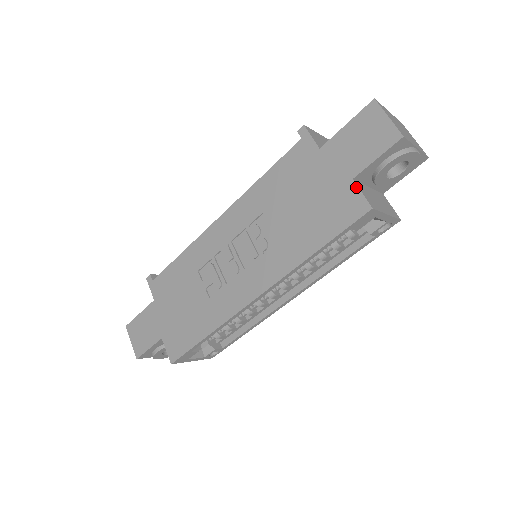
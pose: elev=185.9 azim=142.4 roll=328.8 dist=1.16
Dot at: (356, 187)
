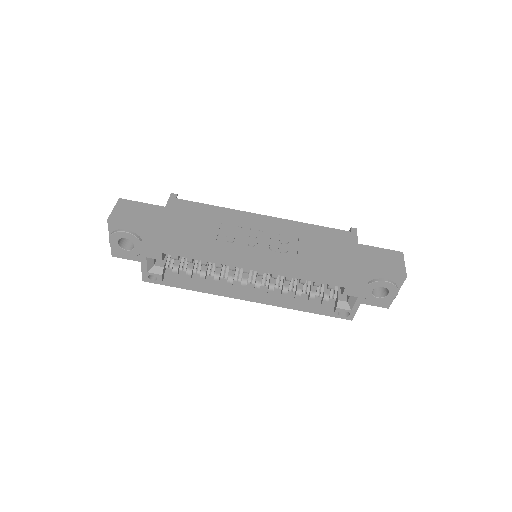
Dot at: (366, 273)
